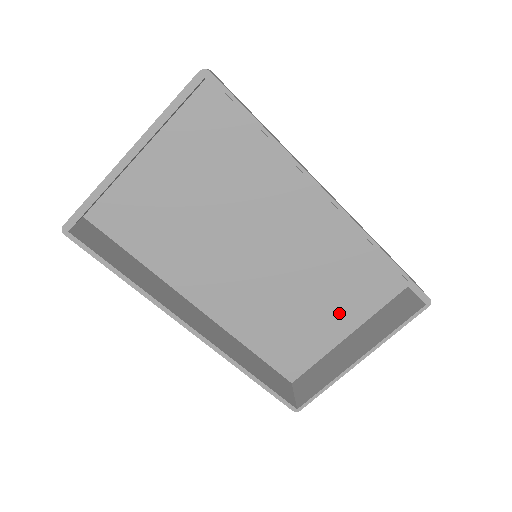
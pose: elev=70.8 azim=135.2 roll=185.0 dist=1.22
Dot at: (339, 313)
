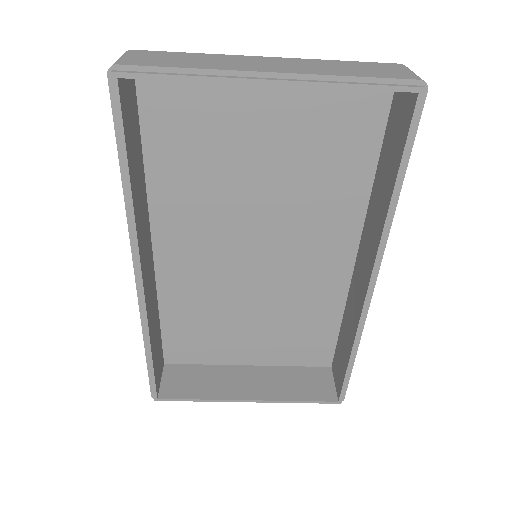
Dot at: (262, 345)
